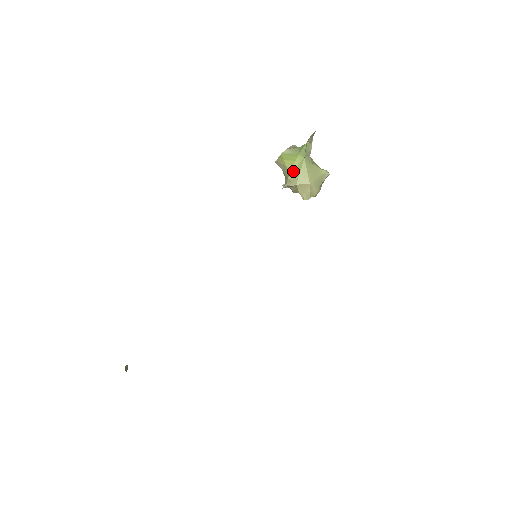
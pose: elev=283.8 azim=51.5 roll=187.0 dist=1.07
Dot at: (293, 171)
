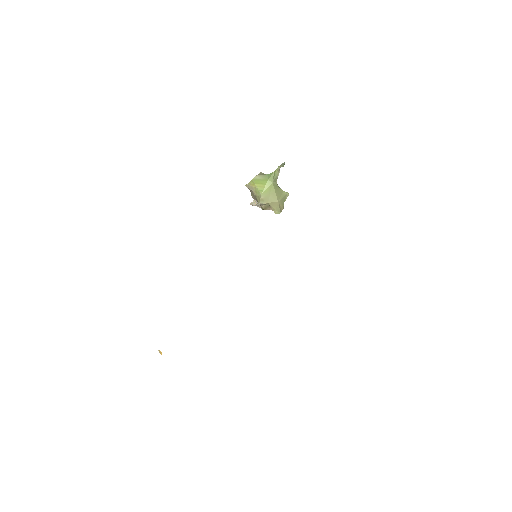
Dot at: (264, 192)
